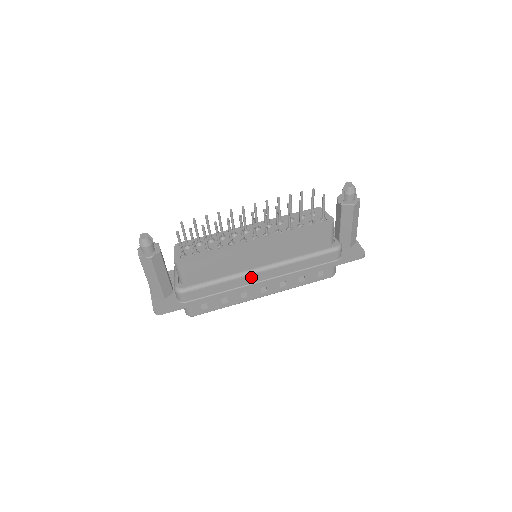
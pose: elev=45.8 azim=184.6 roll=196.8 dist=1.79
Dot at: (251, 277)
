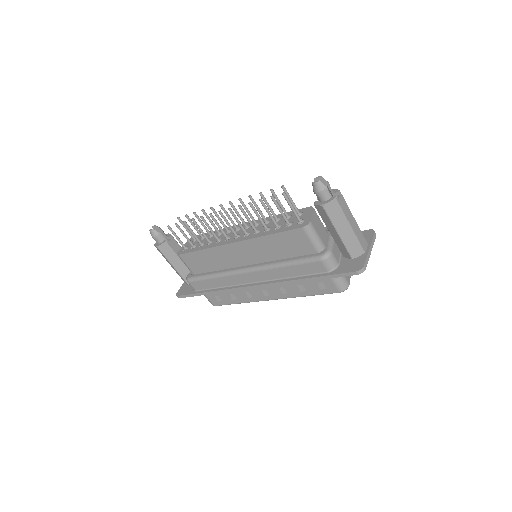
Dot at: (240, 277)
